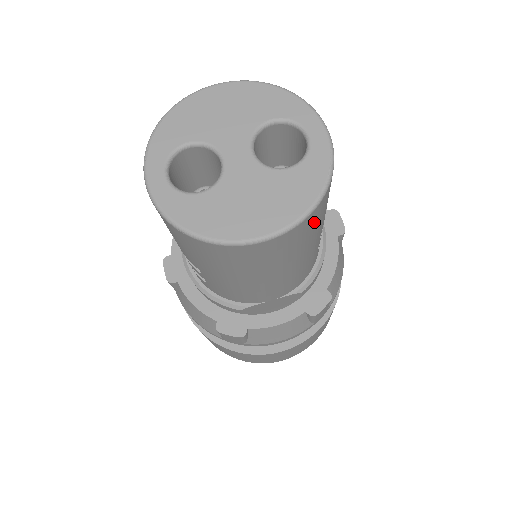
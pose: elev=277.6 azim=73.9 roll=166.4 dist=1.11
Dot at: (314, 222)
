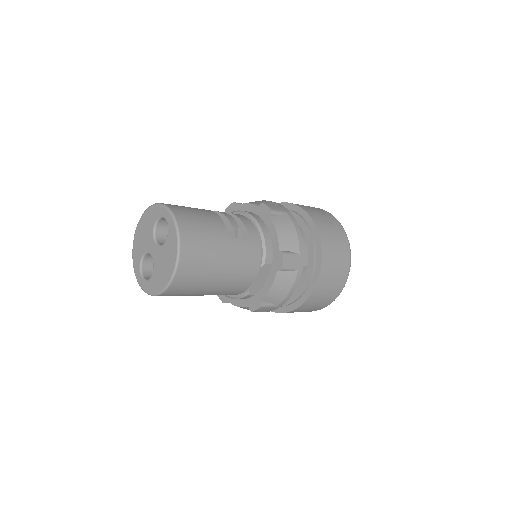
Dot at: (194, 249)
